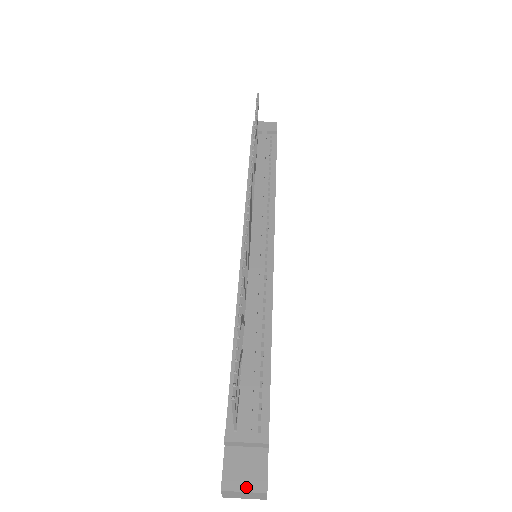
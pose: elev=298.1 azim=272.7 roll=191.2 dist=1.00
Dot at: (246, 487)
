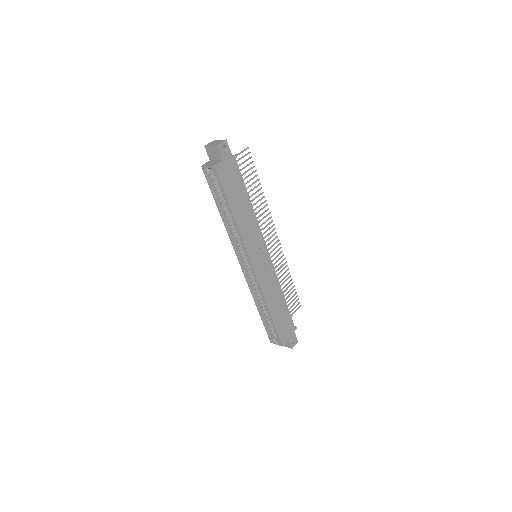
Dot at: occluded
